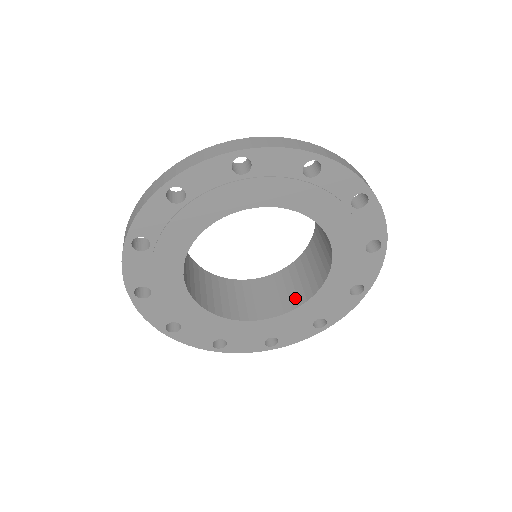
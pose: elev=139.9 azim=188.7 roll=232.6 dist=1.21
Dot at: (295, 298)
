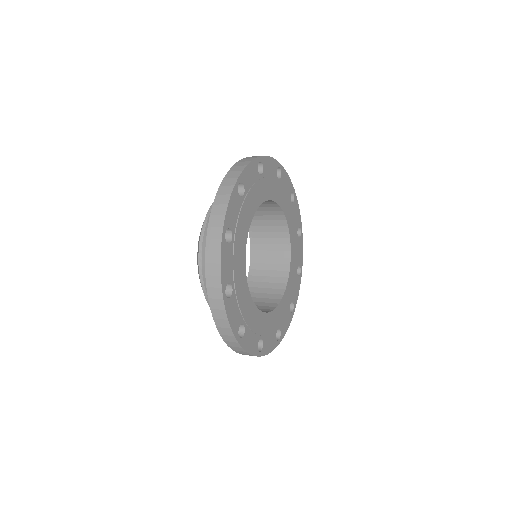
Dot at: occluded
